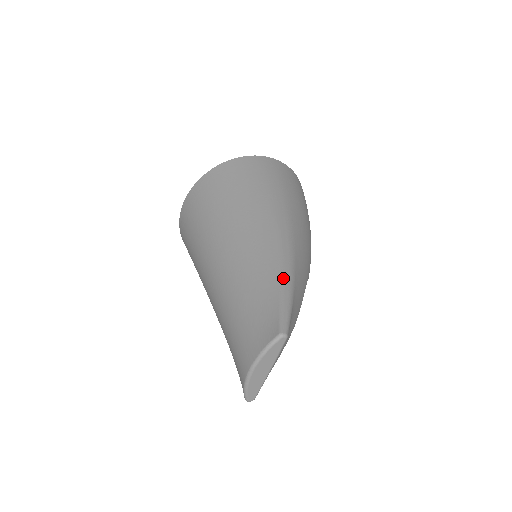
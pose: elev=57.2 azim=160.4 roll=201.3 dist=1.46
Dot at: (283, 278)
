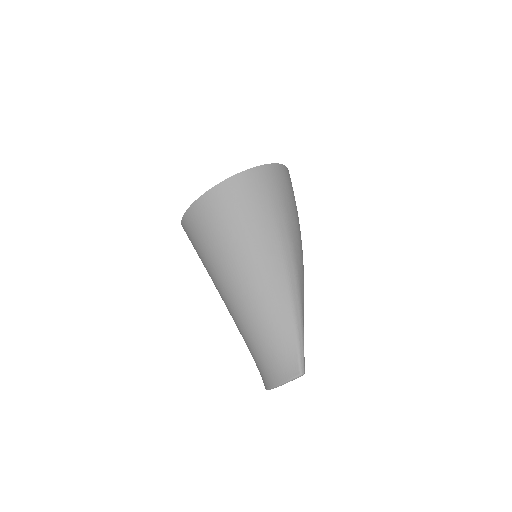
Dot at: (296, 320)
